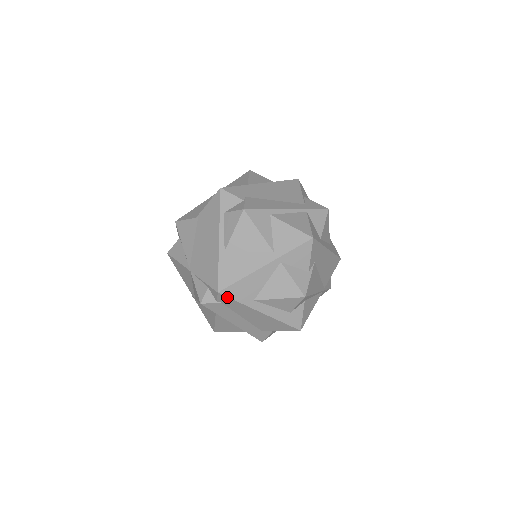
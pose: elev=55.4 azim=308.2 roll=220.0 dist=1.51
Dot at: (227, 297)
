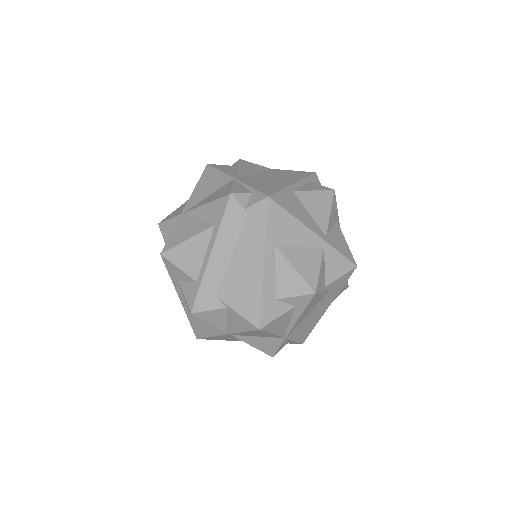
Dot at: (267, 211)
